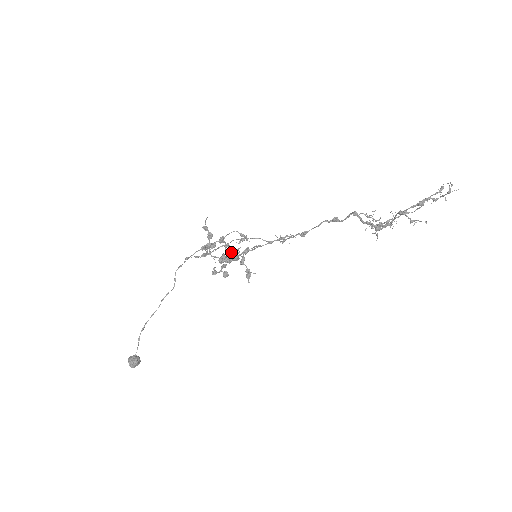
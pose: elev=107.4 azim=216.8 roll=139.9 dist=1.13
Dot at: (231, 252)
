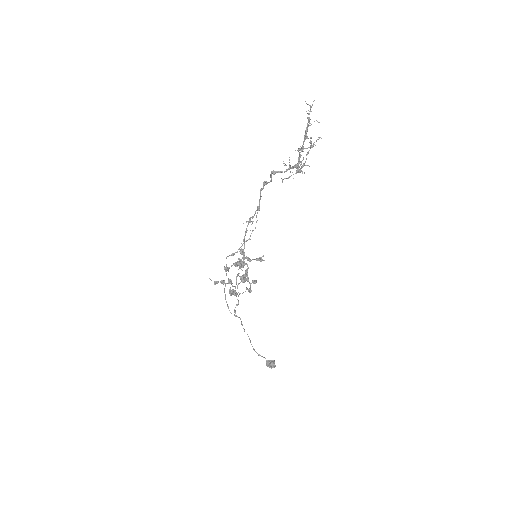
Dot at: (238, 265)
